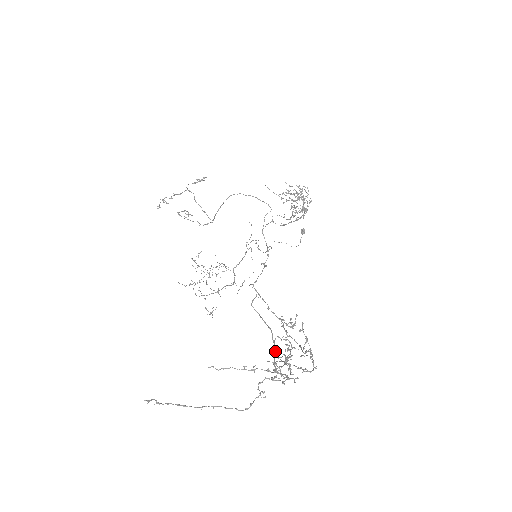
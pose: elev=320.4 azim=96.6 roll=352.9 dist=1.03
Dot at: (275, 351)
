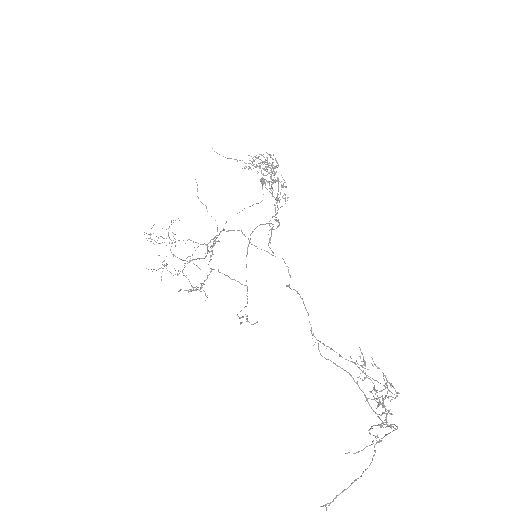
Dot at: occluded
